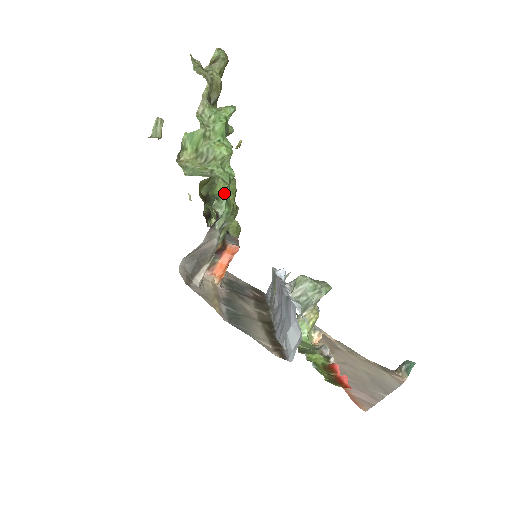
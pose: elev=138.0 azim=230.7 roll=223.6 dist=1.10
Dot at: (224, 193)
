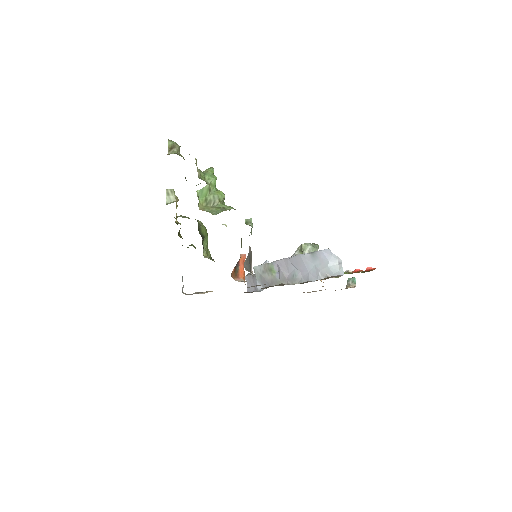
Dot at: (205, 232)
